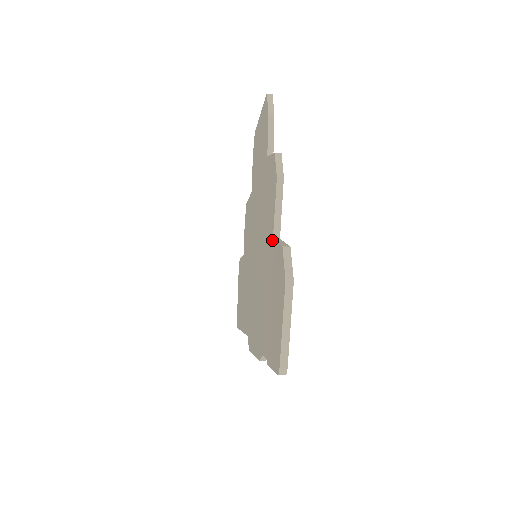
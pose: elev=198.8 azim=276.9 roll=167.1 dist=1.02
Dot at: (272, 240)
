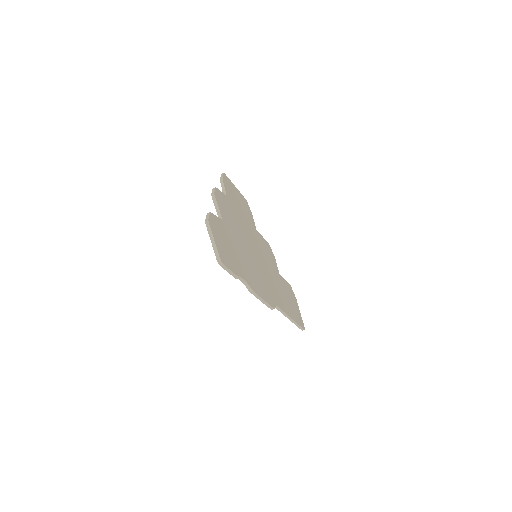
Dot at: occluded
